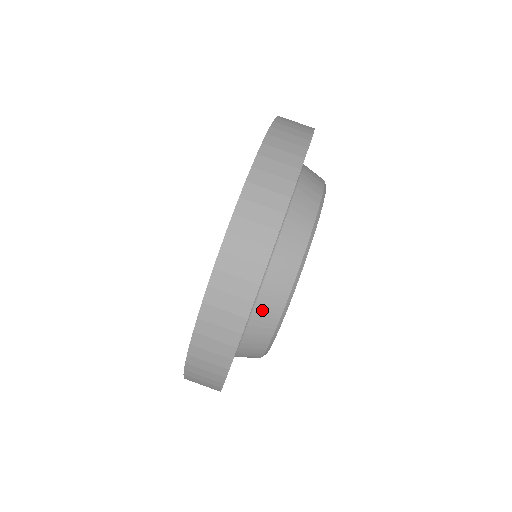
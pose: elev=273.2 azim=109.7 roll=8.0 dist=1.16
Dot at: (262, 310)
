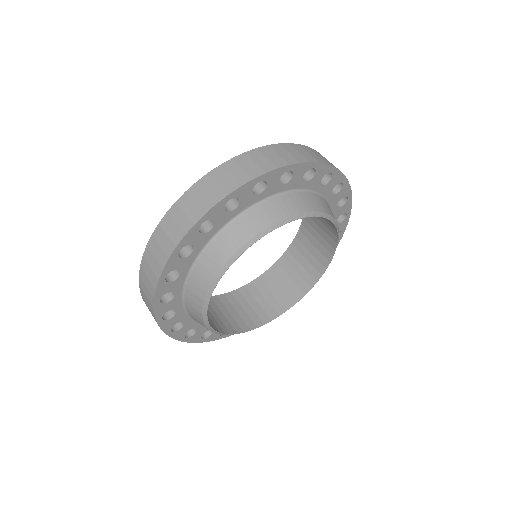
Dot at: (238, 227)
